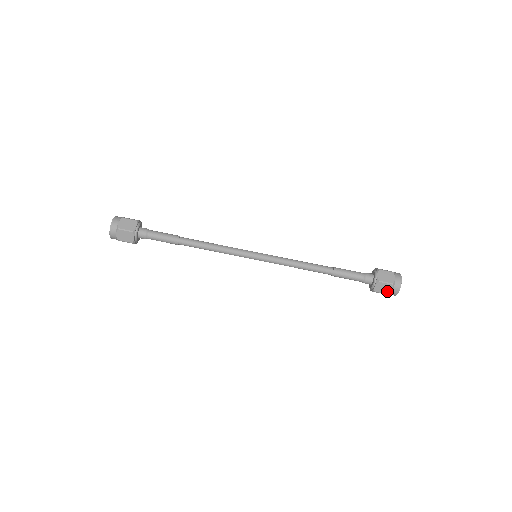
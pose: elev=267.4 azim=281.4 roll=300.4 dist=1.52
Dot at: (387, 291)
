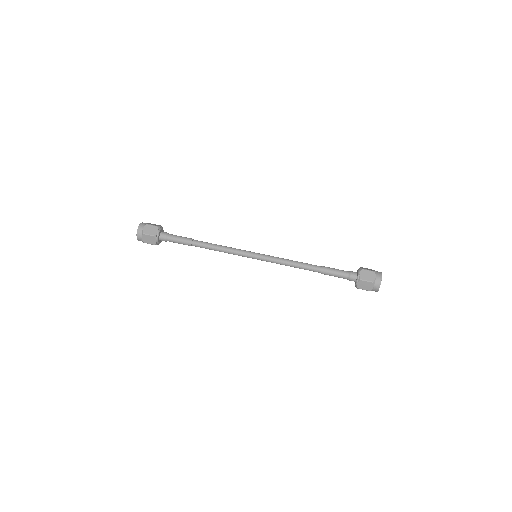
Dot at: (371, 278)
